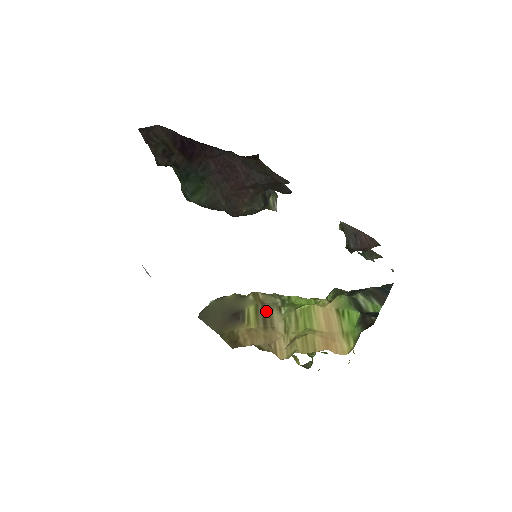
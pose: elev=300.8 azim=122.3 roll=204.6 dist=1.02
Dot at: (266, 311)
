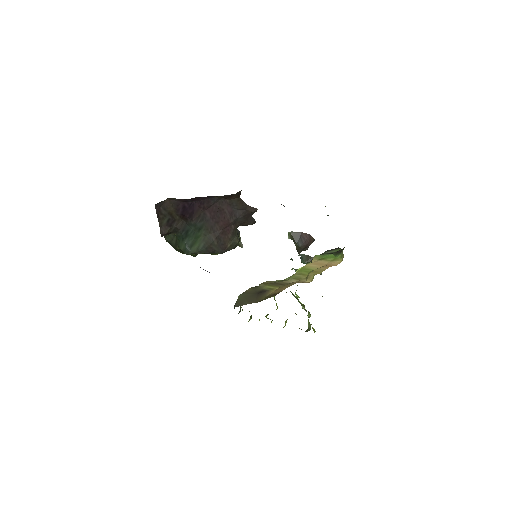
Dot at: (277, 283)
